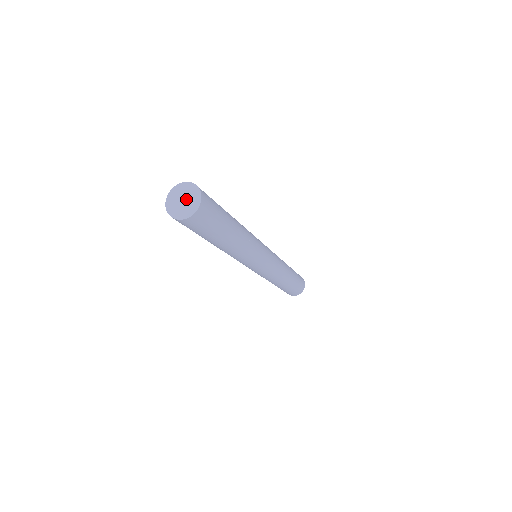
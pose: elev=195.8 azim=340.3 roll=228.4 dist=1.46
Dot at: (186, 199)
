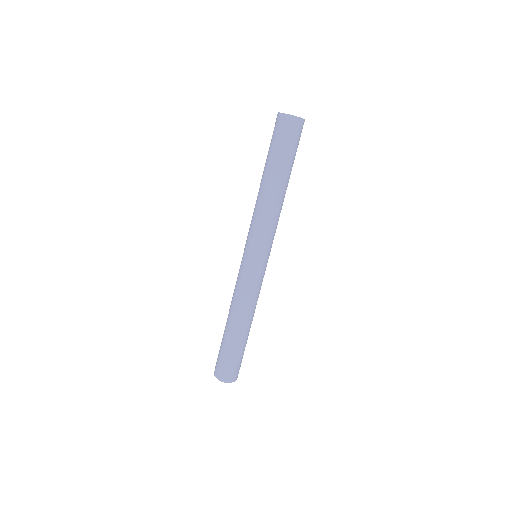
Dot at: occluded
